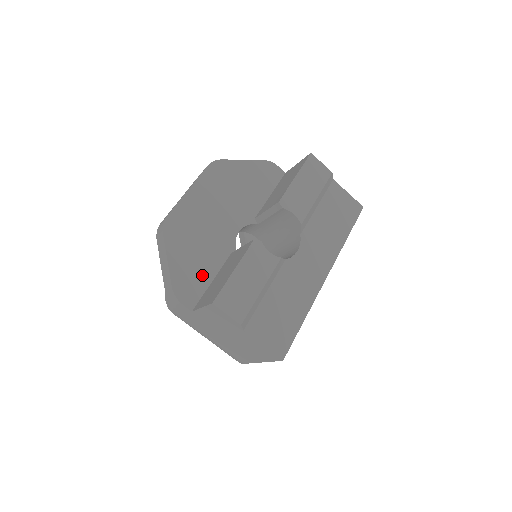
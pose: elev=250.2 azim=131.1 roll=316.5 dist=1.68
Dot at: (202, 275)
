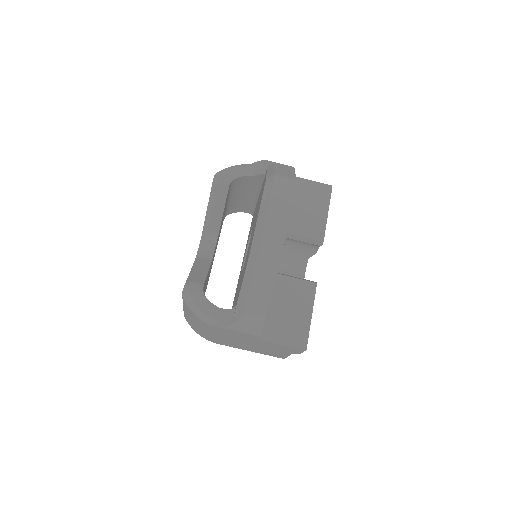
Dot at: occluded
